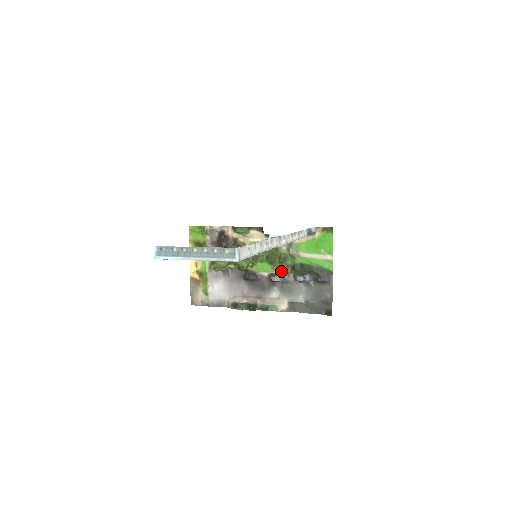
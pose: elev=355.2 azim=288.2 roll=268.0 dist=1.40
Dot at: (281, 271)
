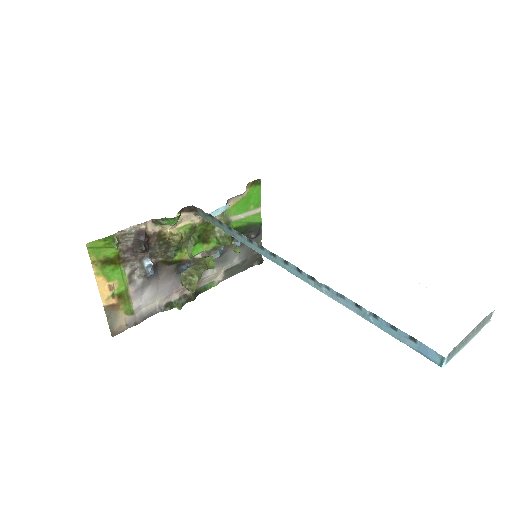
Dot at: (216, 245)
